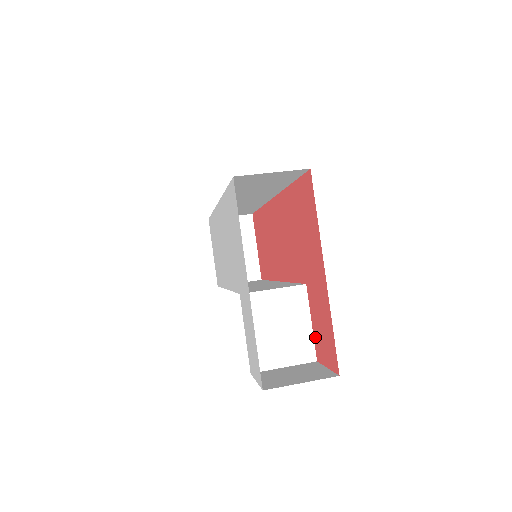
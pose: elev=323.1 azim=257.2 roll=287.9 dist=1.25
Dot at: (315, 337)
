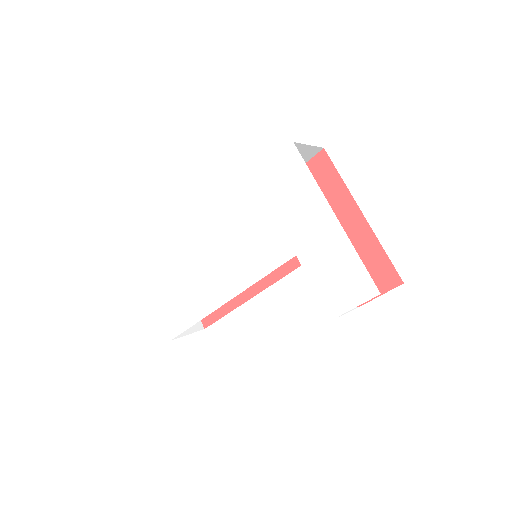
Dot at: occluded
